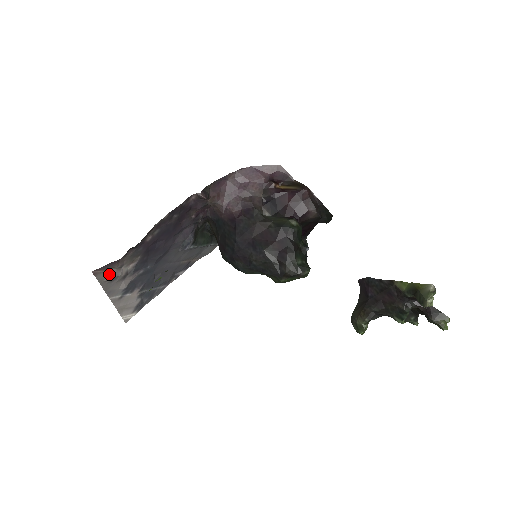
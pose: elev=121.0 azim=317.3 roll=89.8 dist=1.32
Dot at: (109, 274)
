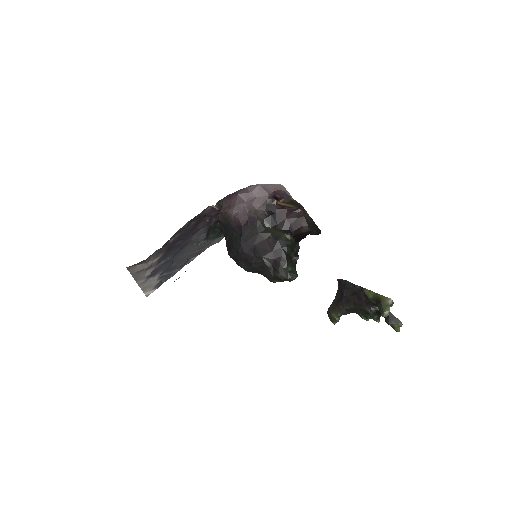
Dot at: (138, 267)
